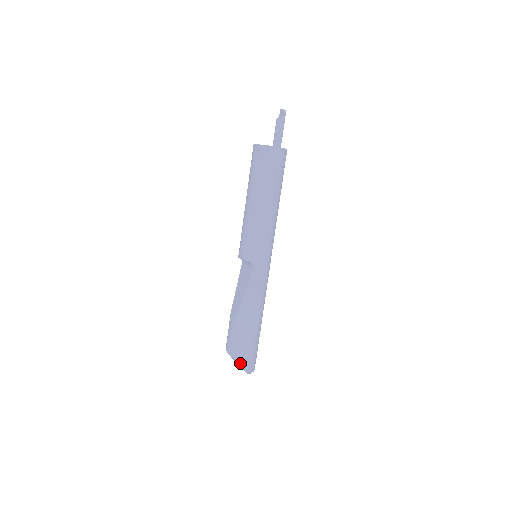
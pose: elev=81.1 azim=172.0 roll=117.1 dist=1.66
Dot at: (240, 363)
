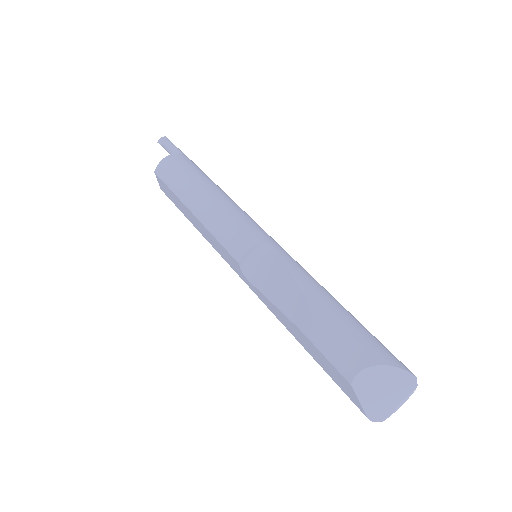
Dot at: (391, 363)
